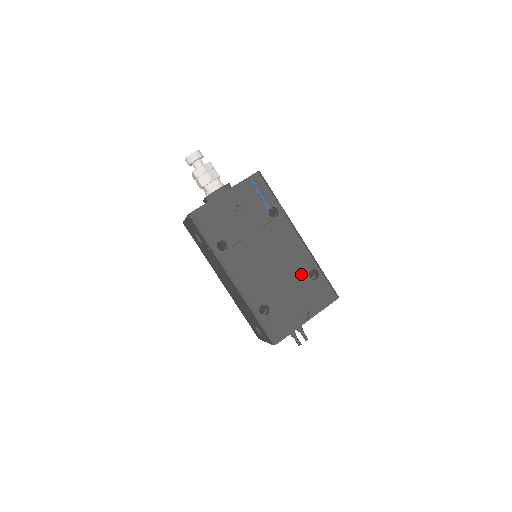
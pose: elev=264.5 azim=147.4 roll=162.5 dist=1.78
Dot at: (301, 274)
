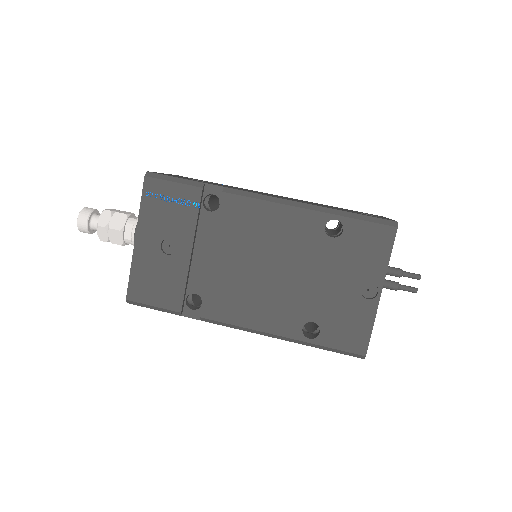
Dot at: (316, 245)
